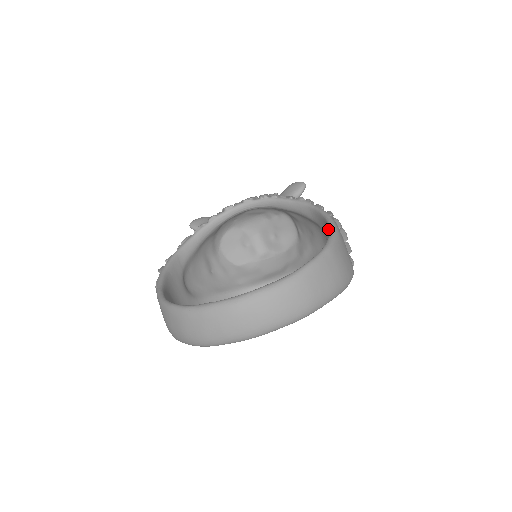
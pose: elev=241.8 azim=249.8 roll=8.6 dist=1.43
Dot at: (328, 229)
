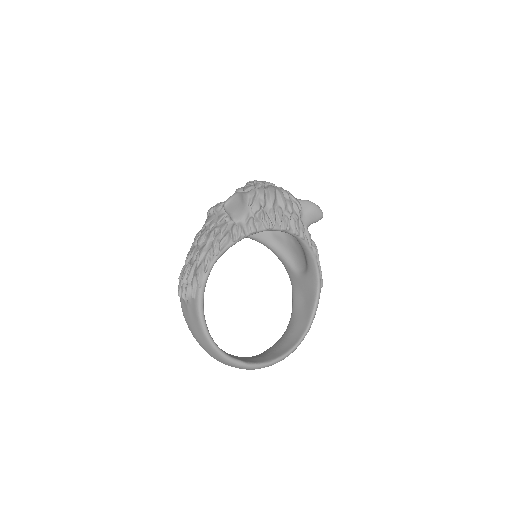
Dot at: (314, 300)
